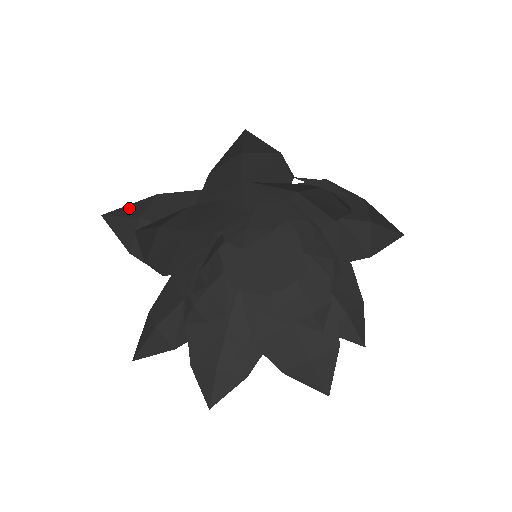
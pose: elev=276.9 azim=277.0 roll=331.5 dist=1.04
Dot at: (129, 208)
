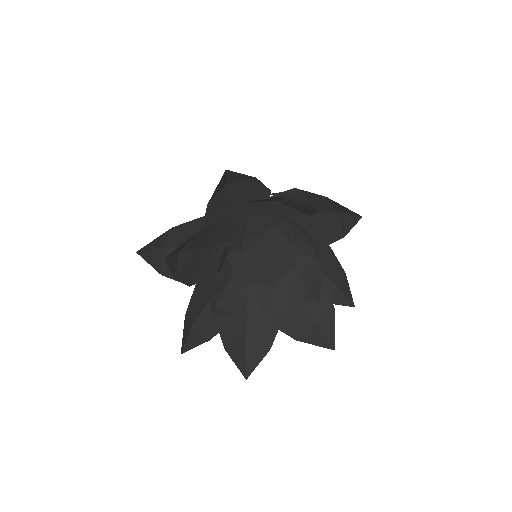
Dot at: (154, 242)
